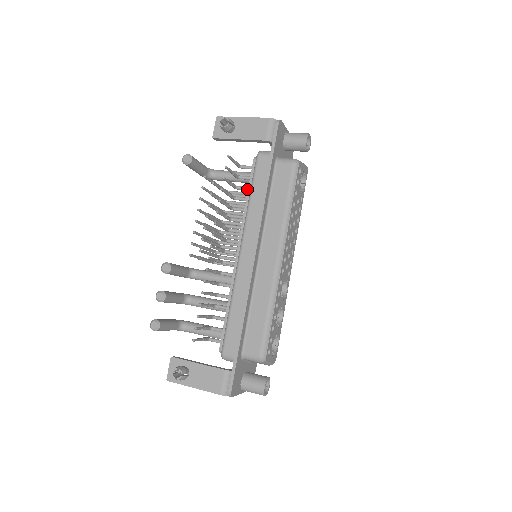
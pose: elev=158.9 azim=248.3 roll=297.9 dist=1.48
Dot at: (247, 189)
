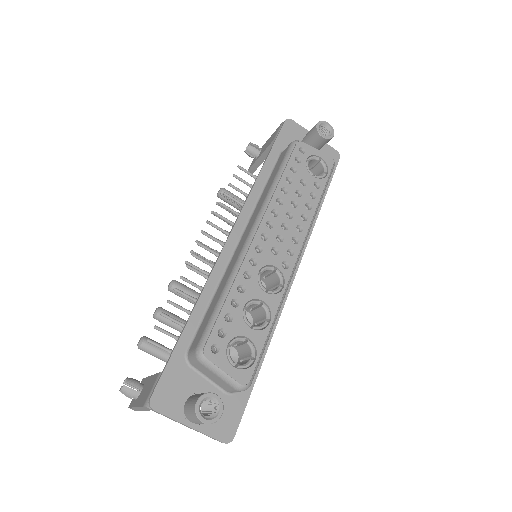
Dot at: occluded
